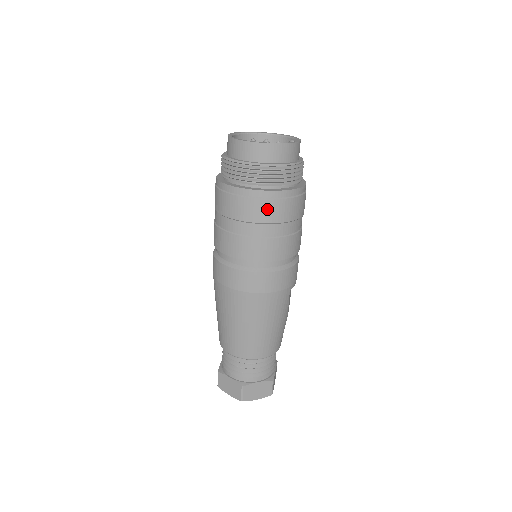
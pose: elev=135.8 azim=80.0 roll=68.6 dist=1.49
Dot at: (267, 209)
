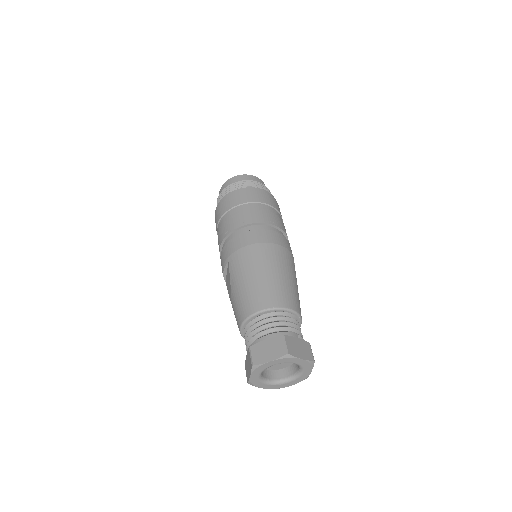
Dot at: (262, 196)
